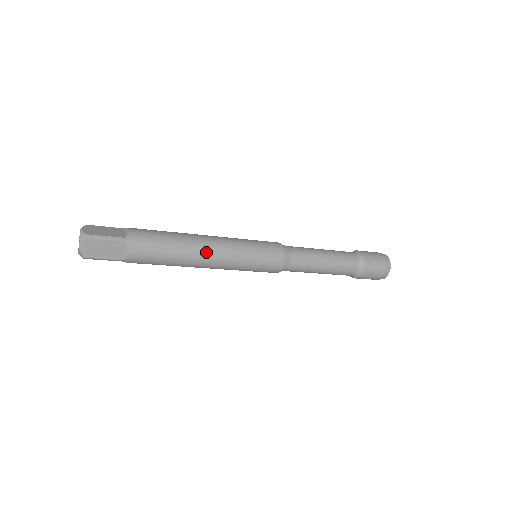
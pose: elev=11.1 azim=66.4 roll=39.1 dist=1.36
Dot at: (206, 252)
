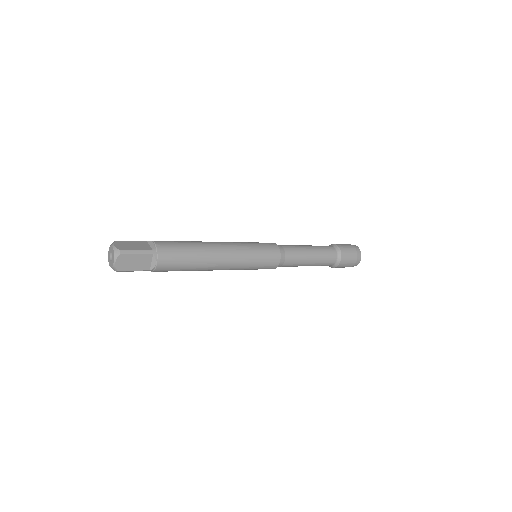
Dot at: (219, 257)
